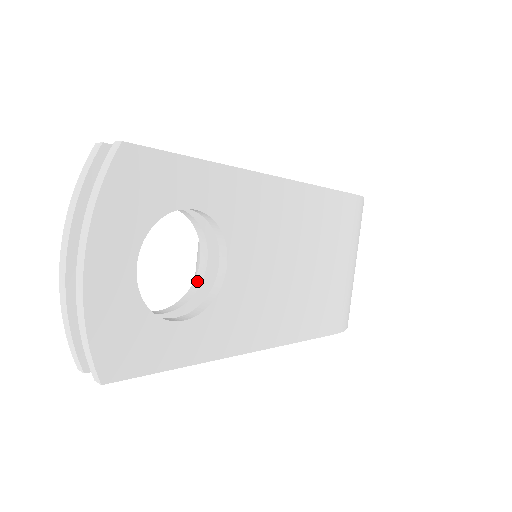
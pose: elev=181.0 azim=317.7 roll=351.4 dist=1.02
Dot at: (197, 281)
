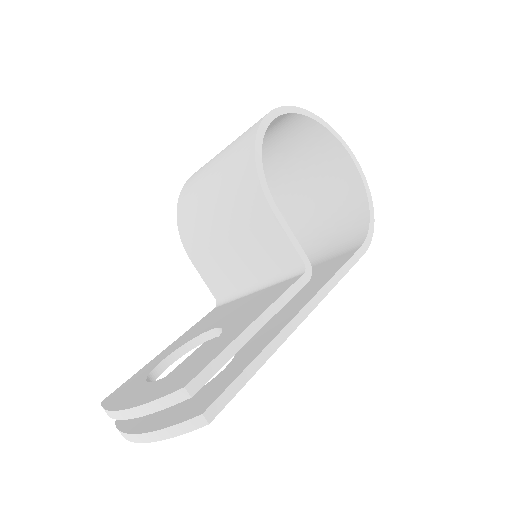
Dot at: (202, 338)
